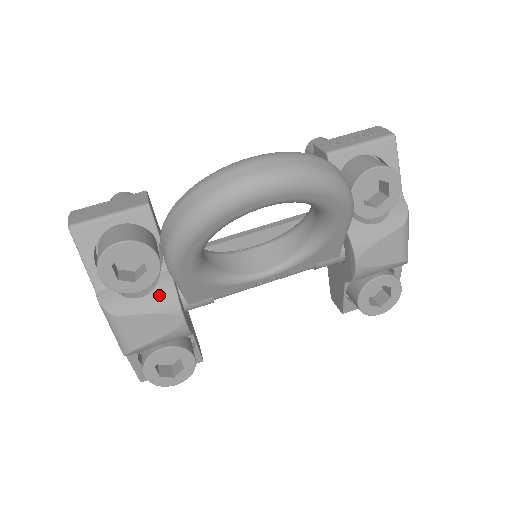
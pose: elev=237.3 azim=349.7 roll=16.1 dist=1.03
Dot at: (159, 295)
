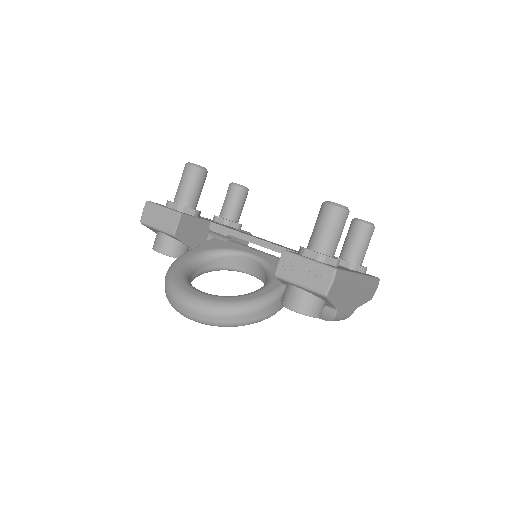
Dot at: occluded
